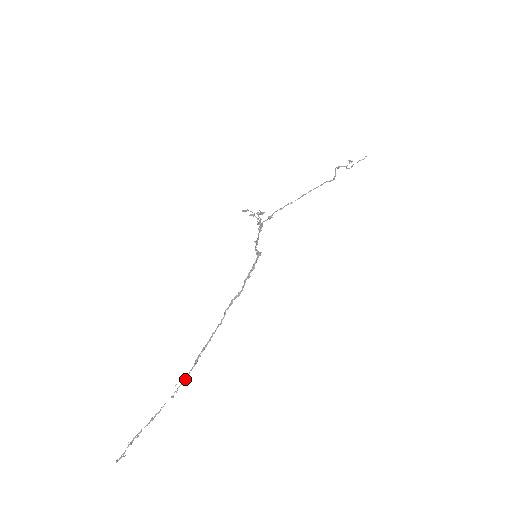
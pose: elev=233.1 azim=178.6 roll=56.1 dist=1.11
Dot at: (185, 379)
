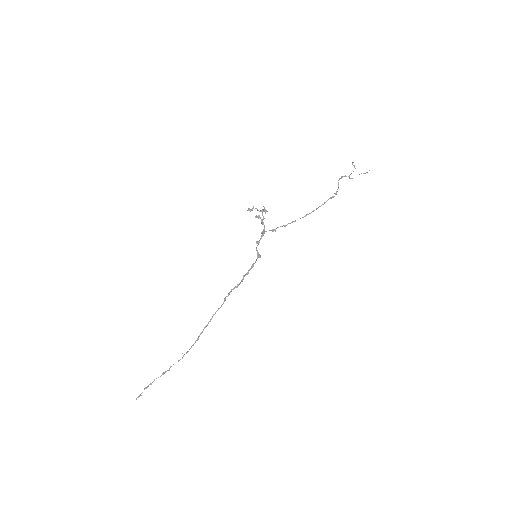
Dot at: occluded
